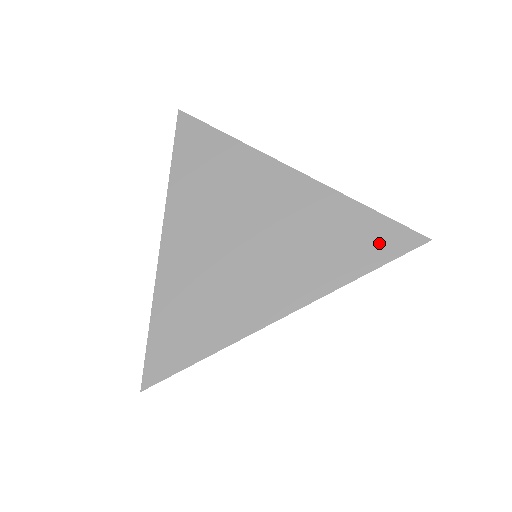
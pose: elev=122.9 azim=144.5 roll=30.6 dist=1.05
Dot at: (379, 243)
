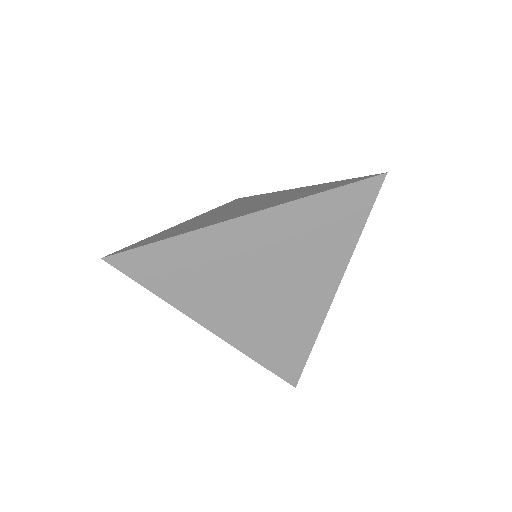
Dot at: (354, 206)
